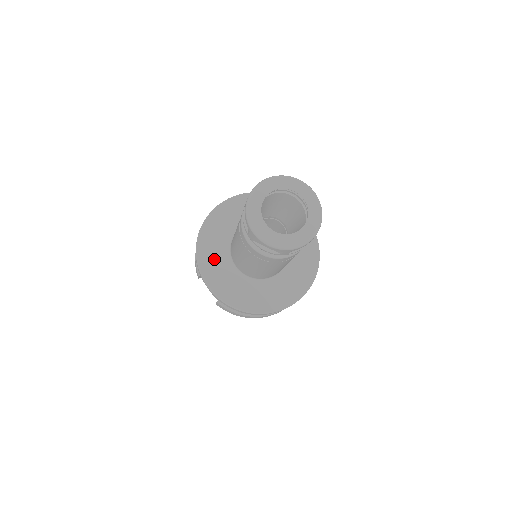
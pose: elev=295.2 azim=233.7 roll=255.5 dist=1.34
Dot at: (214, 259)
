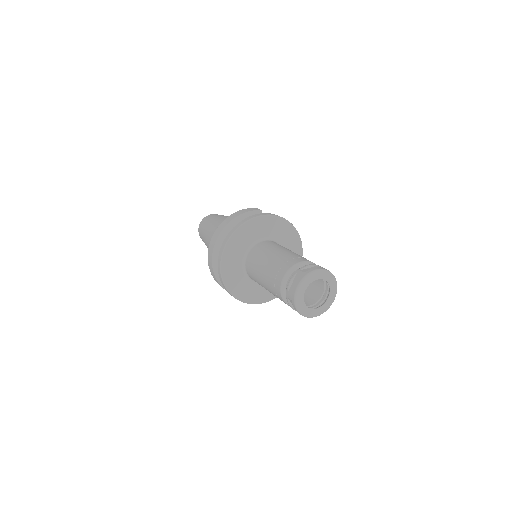
Dot at: (240, 286)
